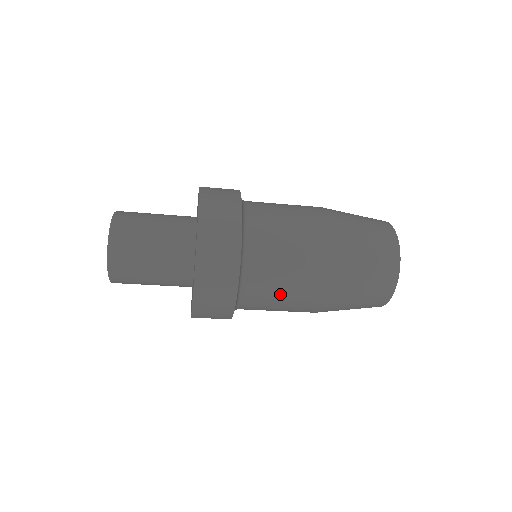
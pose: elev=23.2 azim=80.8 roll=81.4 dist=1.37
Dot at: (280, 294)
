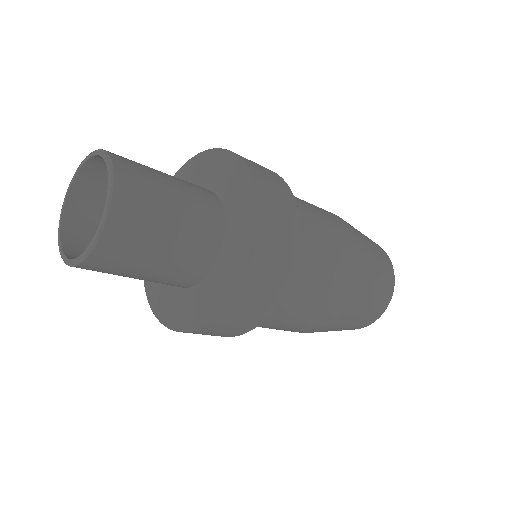
Dot at: (322, 277)
